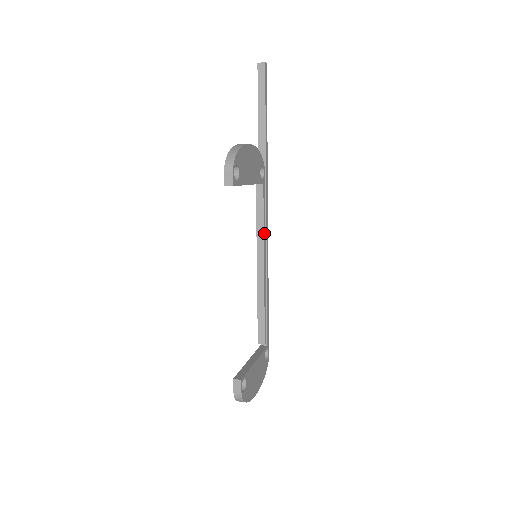
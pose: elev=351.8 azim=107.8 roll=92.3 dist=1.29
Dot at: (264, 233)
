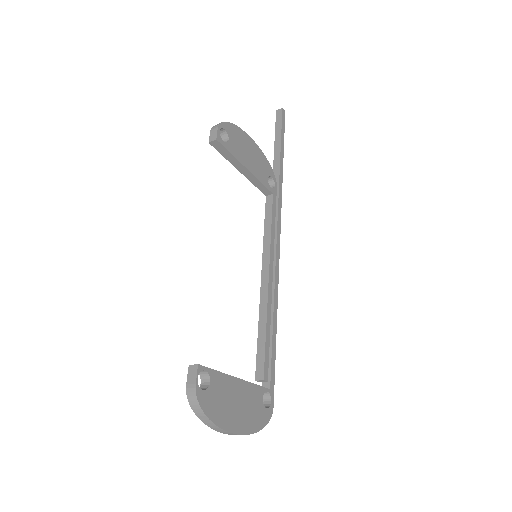
Dot at: (272, 242)
